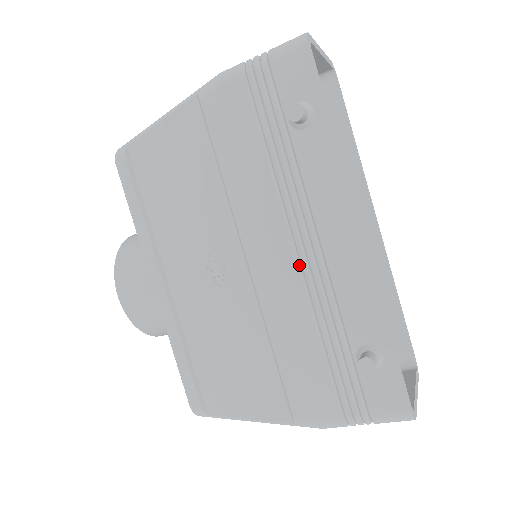
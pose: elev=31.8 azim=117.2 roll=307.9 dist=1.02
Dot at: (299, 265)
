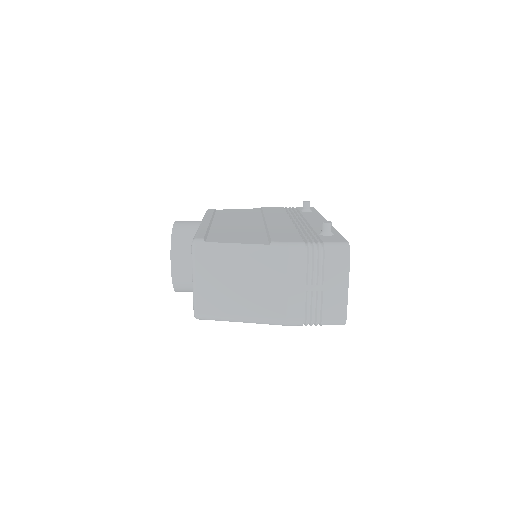
Dot at: occluded
